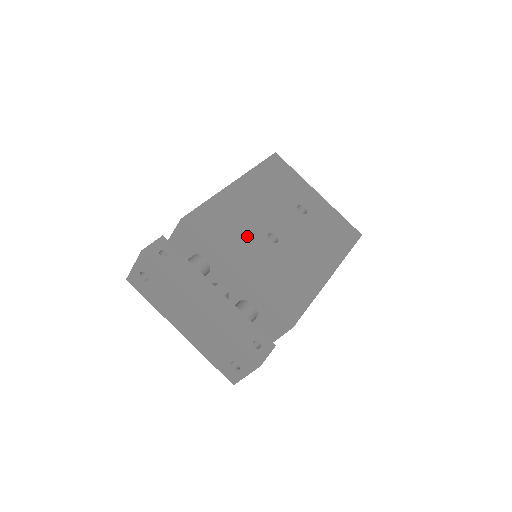
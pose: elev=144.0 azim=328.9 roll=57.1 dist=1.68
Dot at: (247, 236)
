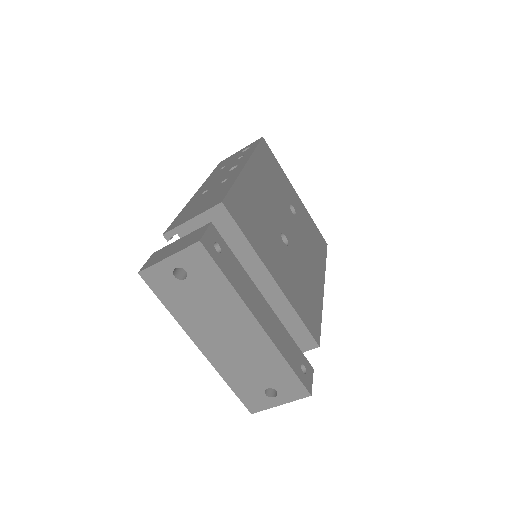
Dot at: (270, 234)
